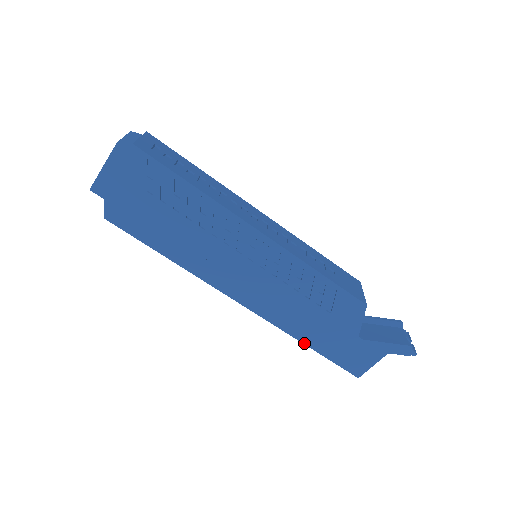
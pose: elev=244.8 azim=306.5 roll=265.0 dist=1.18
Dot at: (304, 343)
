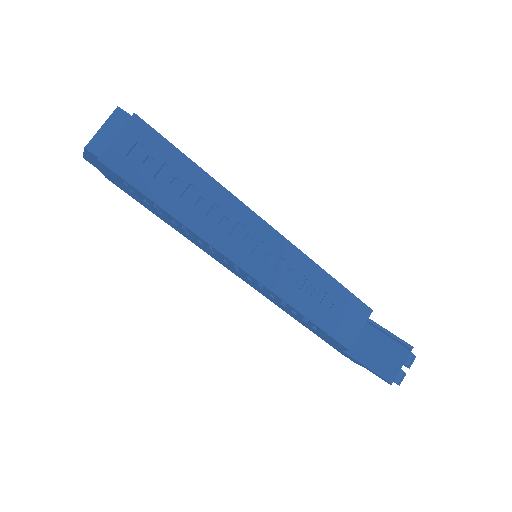
Dot at: occluded
